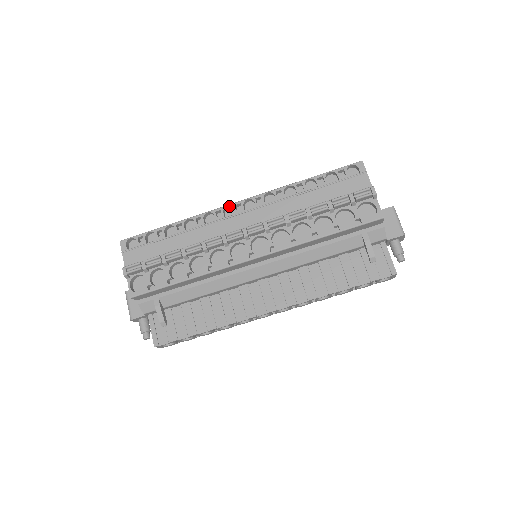
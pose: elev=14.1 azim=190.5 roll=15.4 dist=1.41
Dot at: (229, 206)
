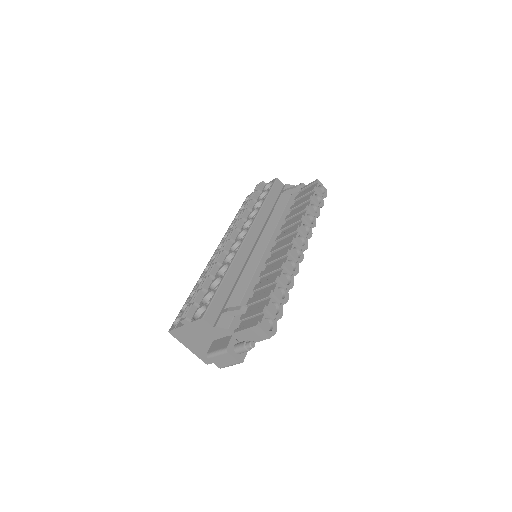
Dot at: (212, 259)
